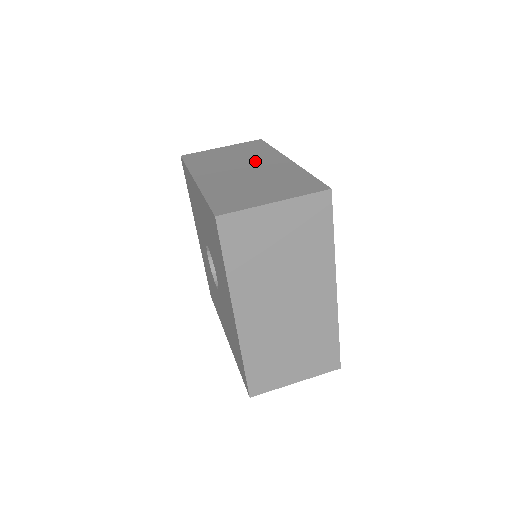
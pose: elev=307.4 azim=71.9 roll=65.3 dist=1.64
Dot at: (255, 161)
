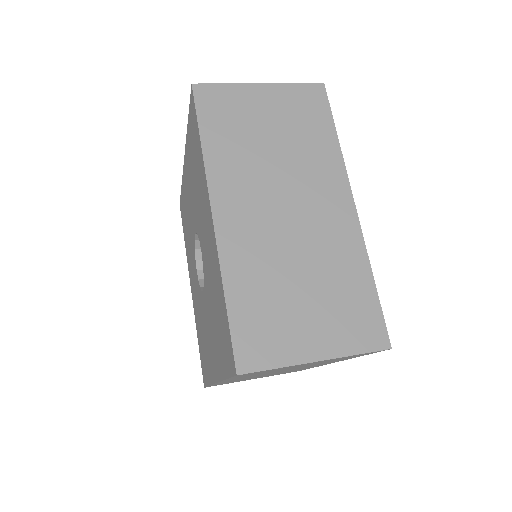
Dot at: occluded
